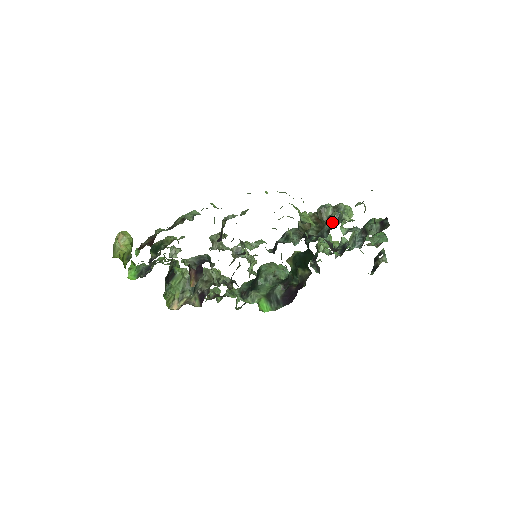
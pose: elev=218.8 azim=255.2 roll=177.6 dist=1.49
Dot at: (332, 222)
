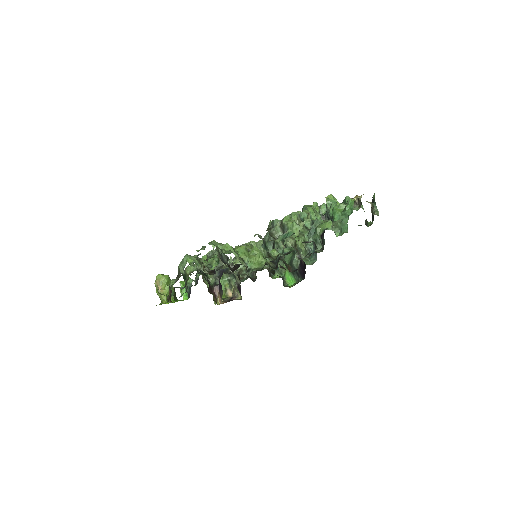
Dot at: (281, 247)
